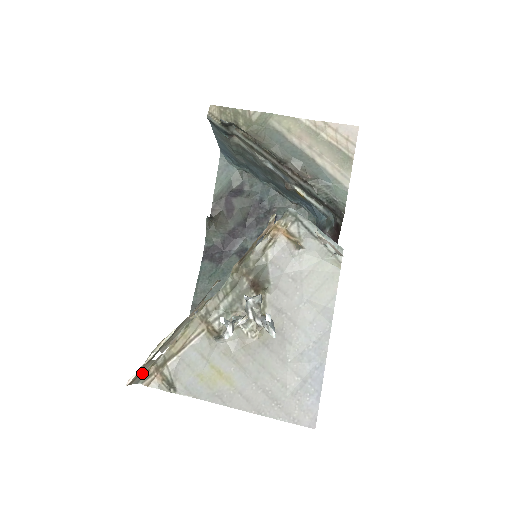
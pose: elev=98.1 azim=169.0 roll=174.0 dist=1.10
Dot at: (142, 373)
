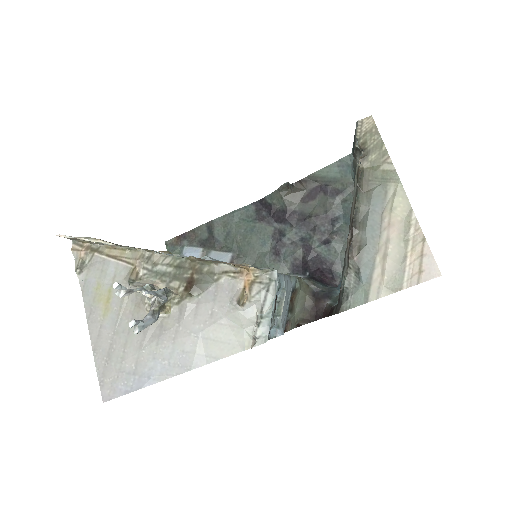
Dot at: (77, 239)
